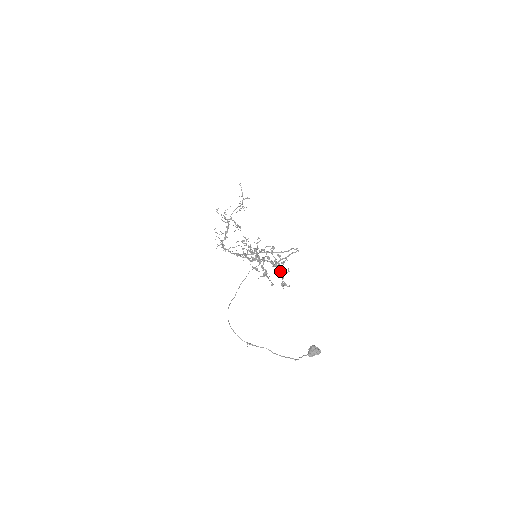
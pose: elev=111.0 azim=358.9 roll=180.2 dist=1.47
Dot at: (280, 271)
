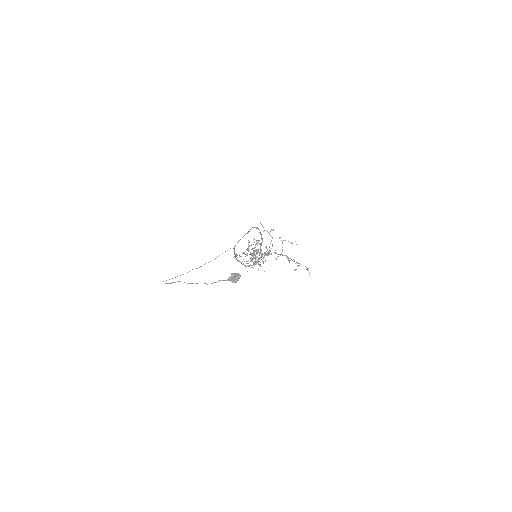
Dot at: occluded
